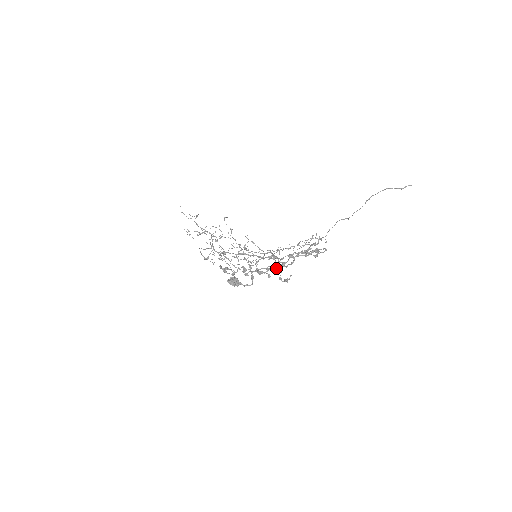
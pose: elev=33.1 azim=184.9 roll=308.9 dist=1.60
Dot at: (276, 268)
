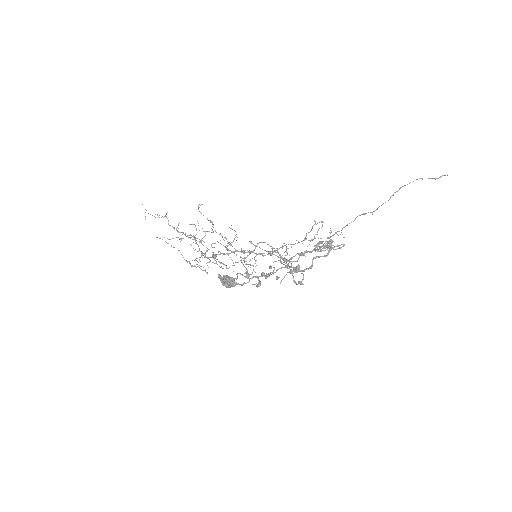
Dot at: occluded
